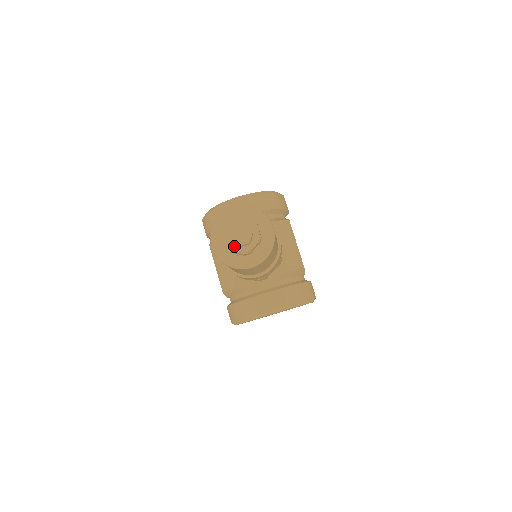
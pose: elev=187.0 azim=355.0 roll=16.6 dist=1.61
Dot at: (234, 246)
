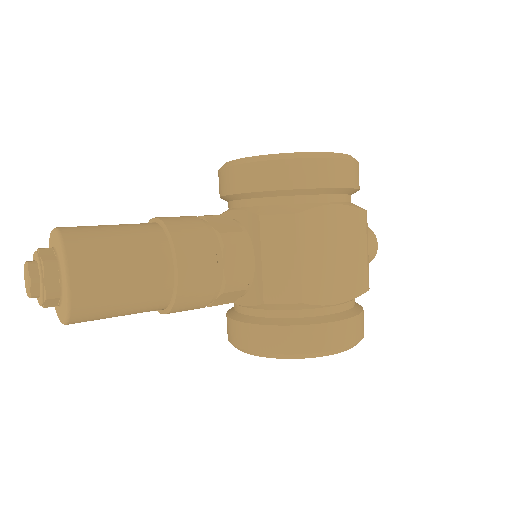
Dot at: occluded
